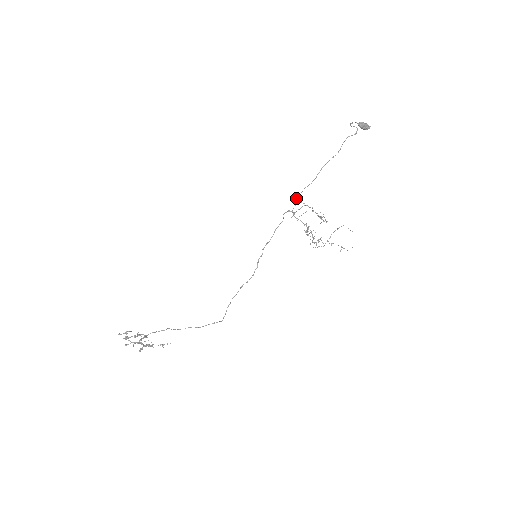
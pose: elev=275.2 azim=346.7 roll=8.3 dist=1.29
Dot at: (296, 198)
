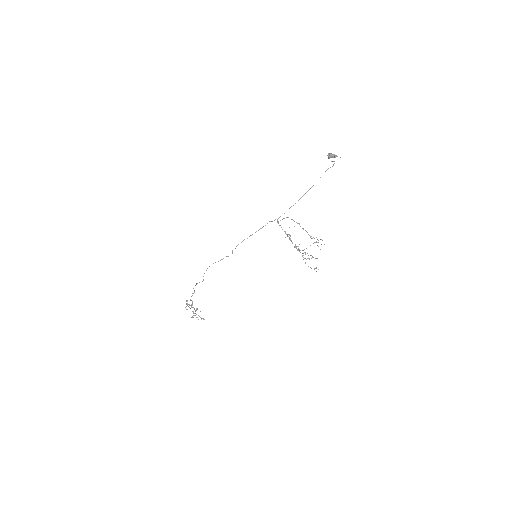
Dot at: occluded
